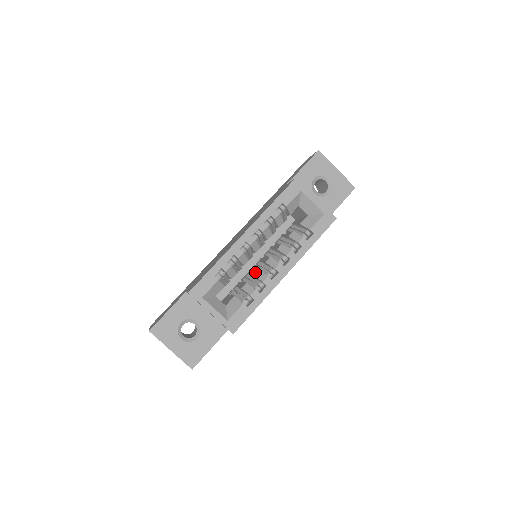
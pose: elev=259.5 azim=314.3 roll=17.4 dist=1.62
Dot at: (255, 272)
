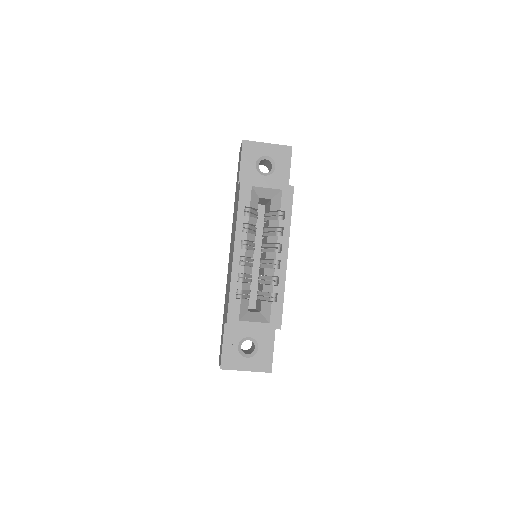
Dot at: (263, 272)
